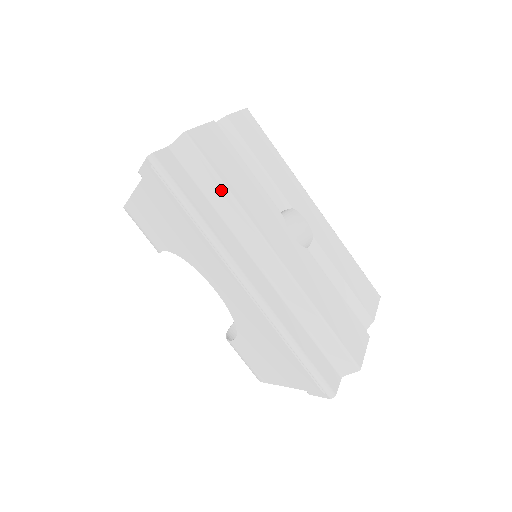
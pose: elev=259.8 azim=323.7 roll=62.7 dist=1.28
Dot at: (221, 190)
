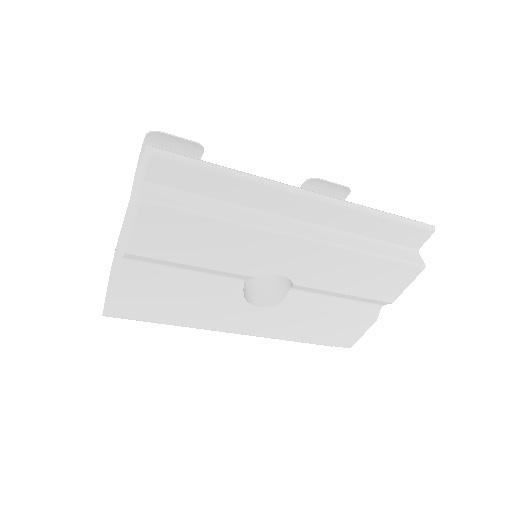
Dot at: occluded
